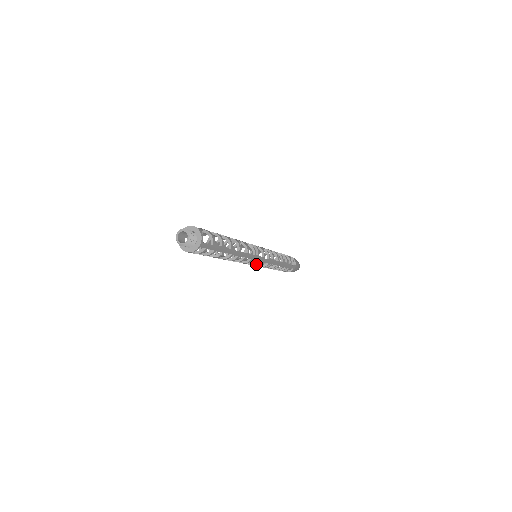
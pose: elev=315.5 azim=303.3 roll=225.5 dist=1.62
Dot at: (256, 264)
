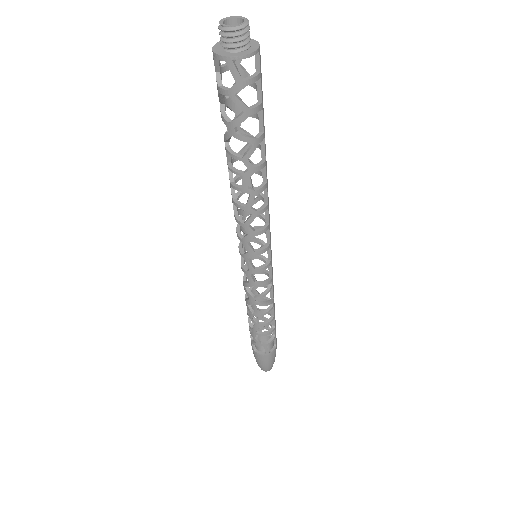
Dot at: (260, 266)
